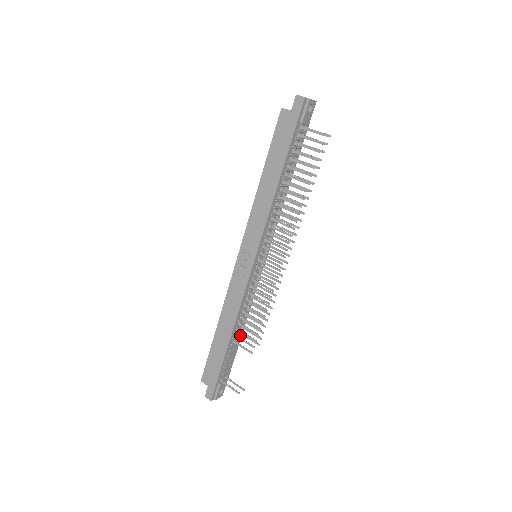
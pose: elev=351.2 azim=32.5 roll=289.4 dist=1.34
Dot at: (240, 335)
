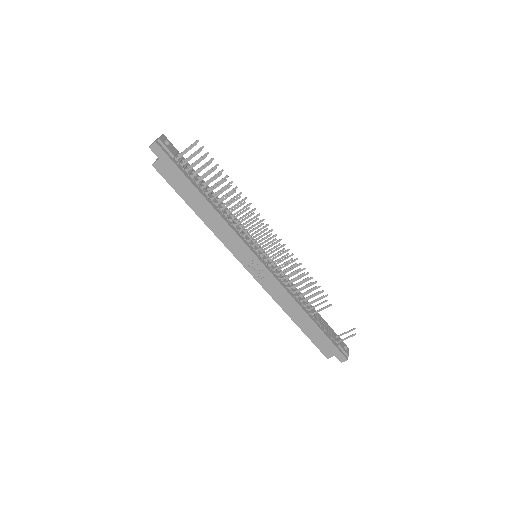
Dot at: (310, 306)
